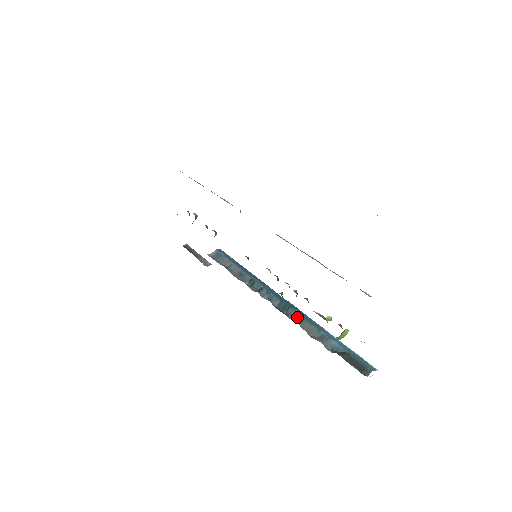
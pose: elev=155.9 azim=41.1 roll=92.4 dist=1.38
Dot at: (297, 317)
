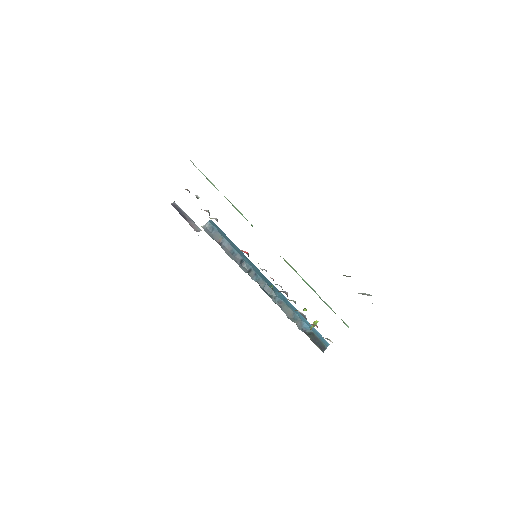
Dot at: (279, 300)
